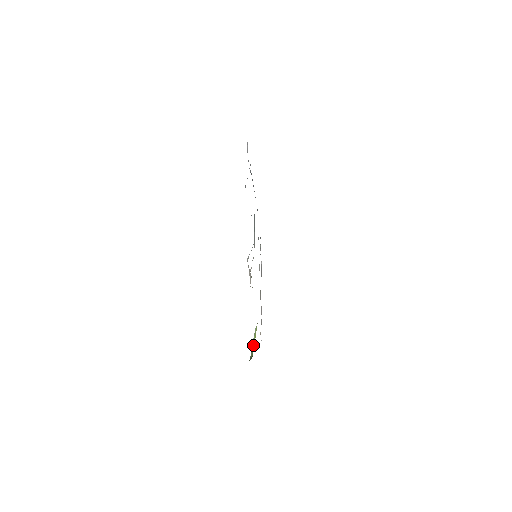
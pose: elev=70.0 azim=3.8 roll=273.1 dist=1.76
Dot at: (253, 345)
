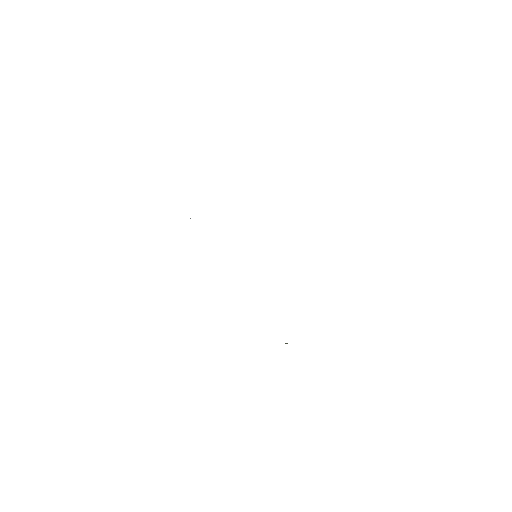
Dot at: occluded
